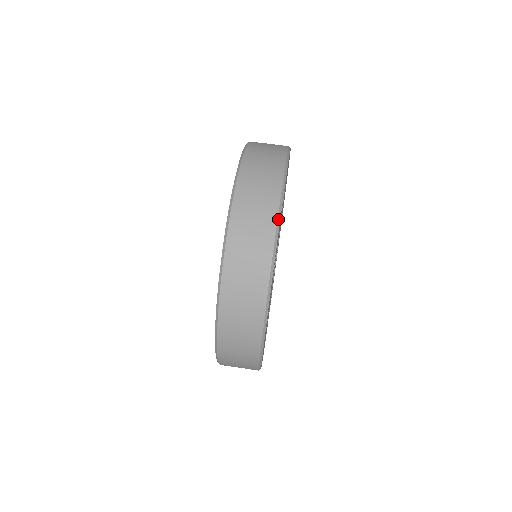
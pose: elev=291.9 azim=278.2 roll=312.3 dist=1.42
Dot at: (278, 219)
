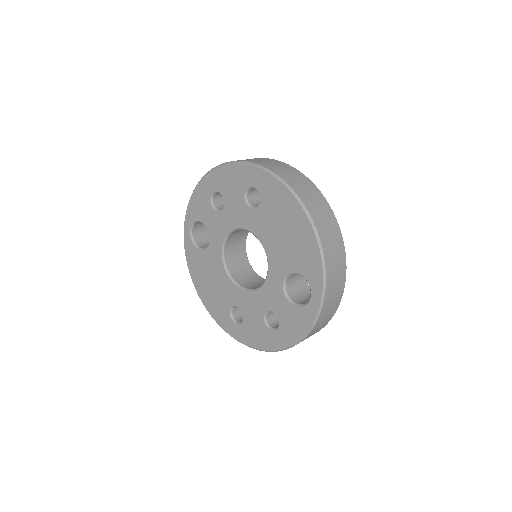
Dot at: occluded
